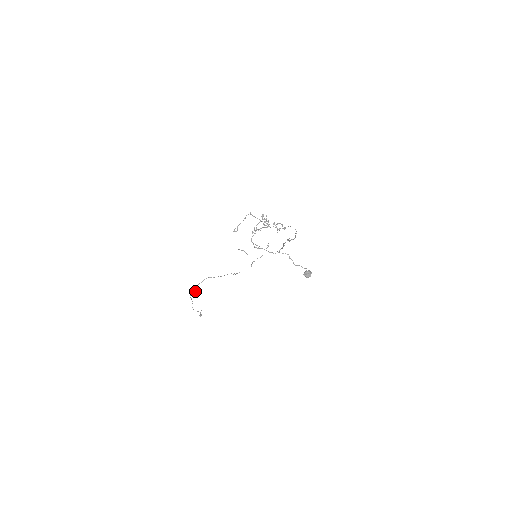
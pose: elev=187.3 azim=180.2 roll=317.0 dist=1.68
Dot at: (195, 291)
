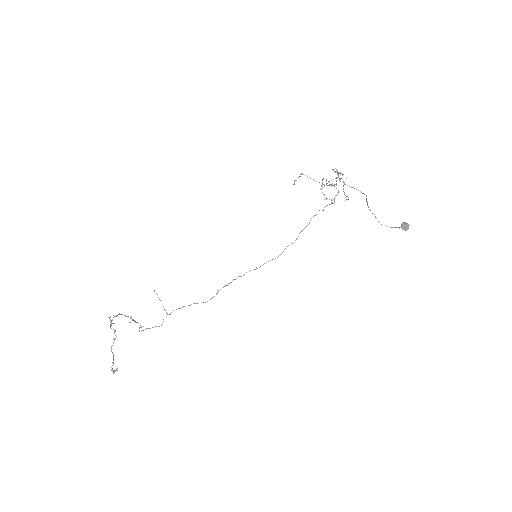
Dot at: (114, 323)
